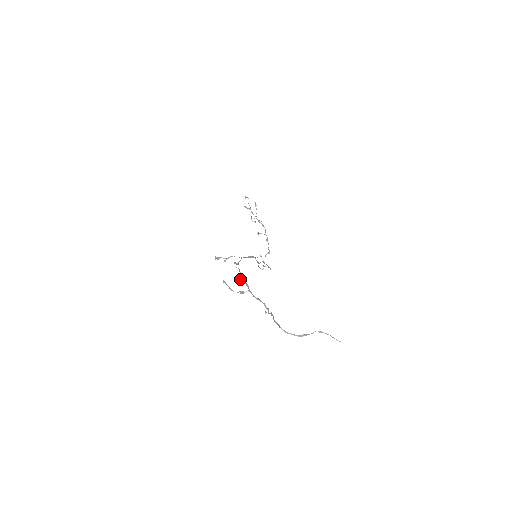
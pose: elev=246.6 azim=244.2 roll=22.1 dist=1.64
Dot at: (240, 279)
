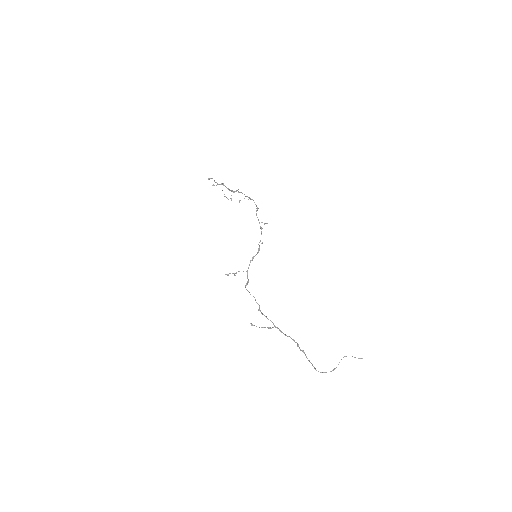
Dot at: (262, 314)
